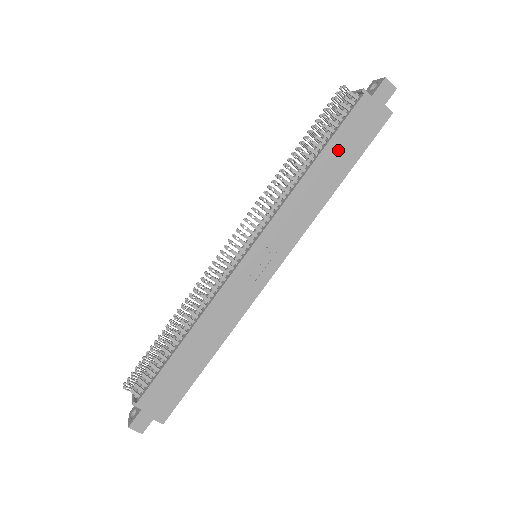
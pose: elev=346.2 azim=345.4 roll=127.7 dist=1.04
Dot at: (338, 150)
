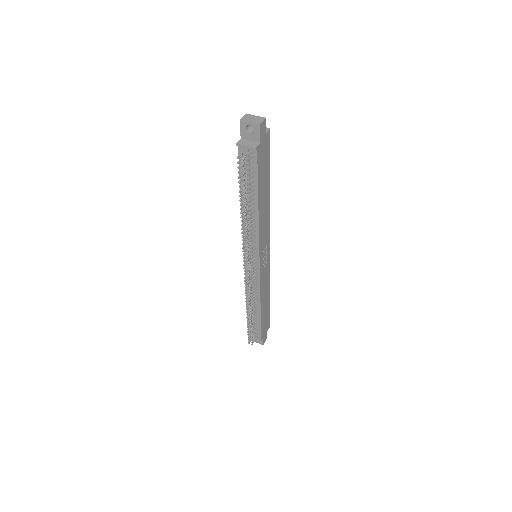
Dot at: (262, 184)
